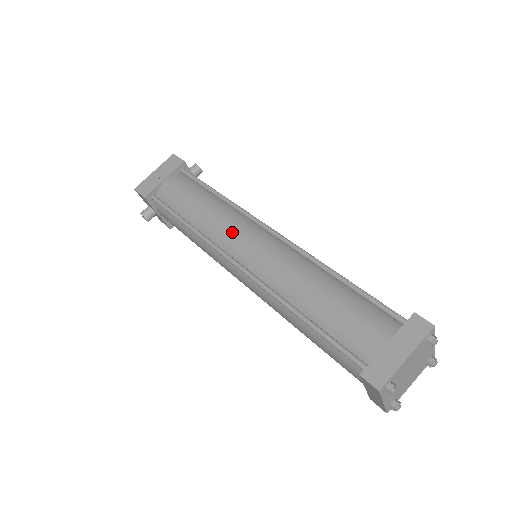
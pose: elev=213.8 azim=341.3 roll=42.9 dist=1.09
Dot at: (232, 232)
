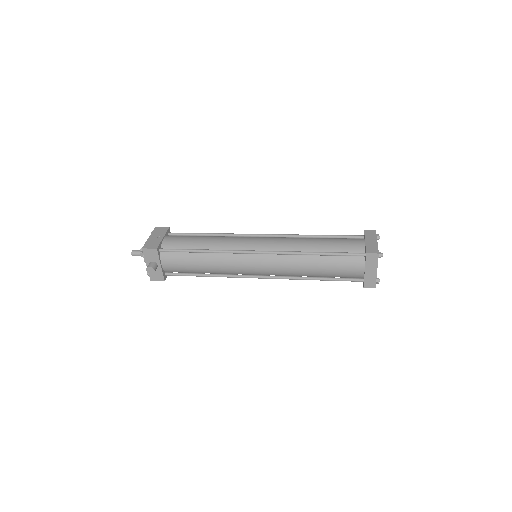
Dot at: (242, 241)
